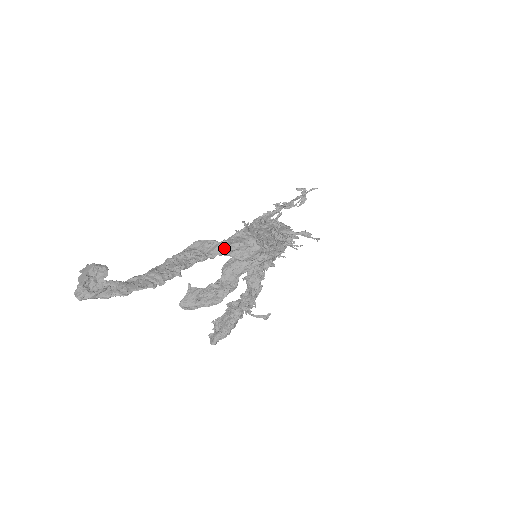
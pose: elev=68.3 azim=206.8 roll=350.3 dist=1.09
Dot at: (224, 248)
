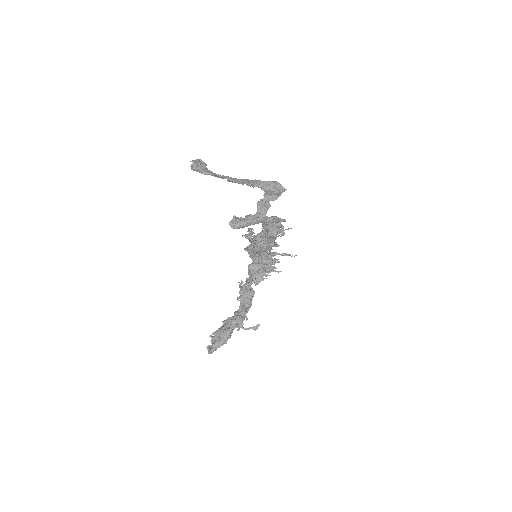
Dot at: (262, 182)
